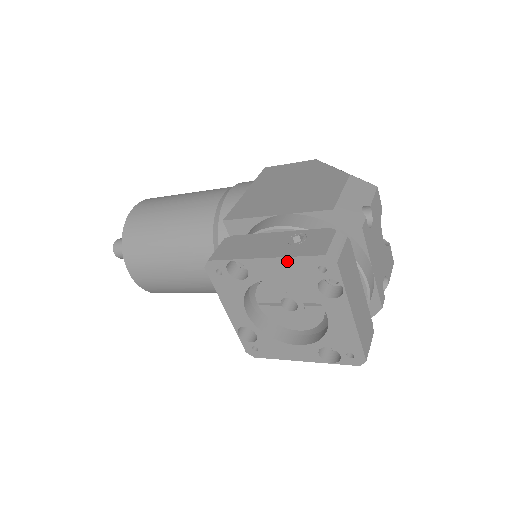
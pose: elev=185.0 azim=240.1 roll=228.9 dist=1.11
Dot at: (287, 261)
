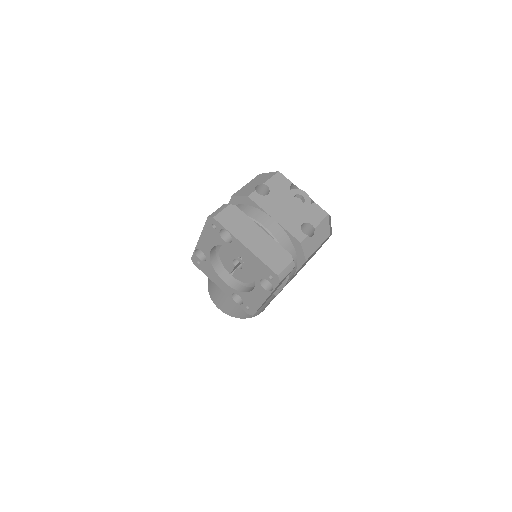
Dot at: (204, 233)
